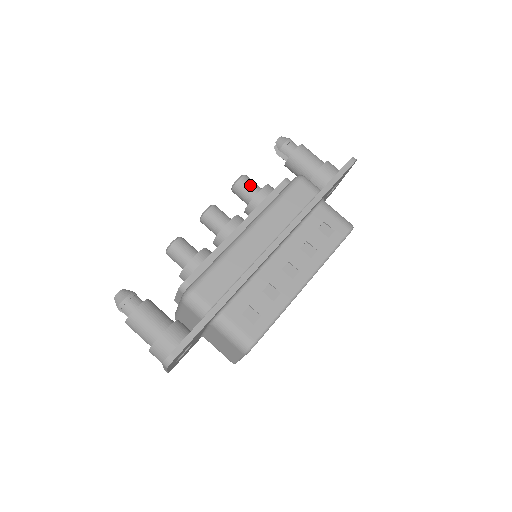
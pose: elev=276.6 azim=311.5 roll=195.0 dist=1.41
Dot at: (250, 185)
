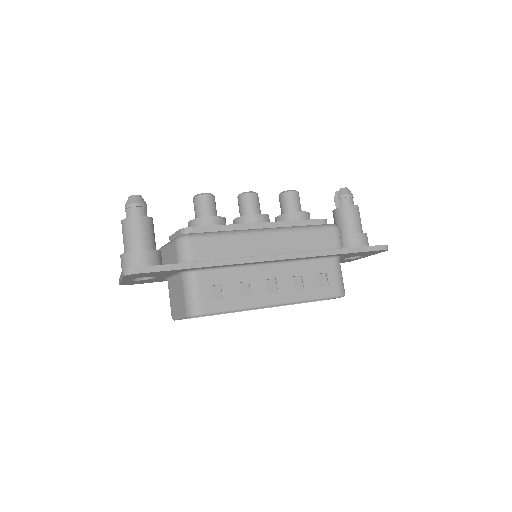
Dot at: (296, 202)
